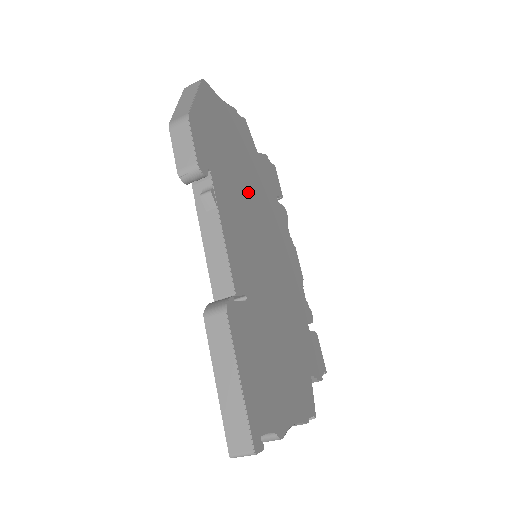
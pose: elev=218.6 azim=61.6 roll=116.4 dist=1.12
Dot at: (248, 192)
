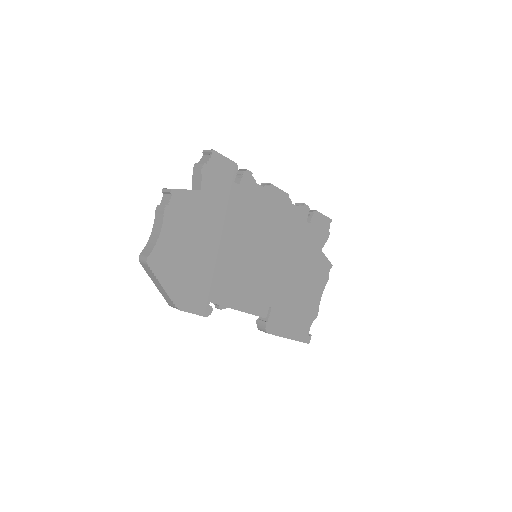
Dot at: (226, 249)
